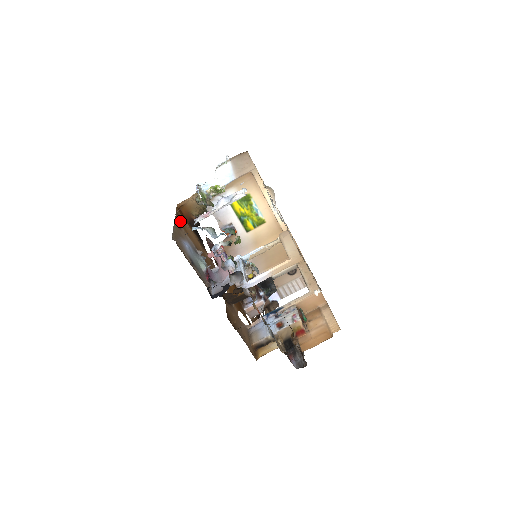
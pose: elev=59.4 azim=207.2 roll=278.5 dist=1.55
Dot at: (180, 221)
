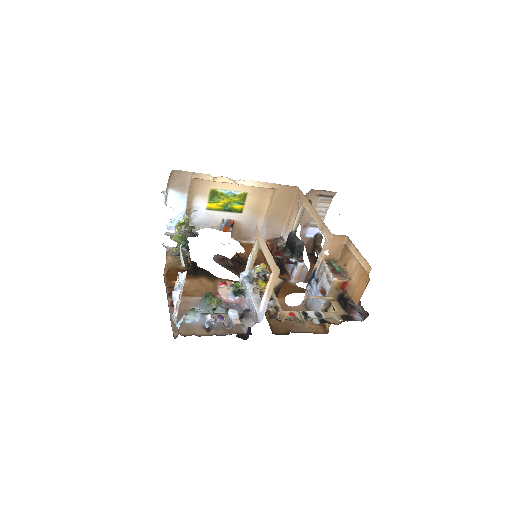
Dot at: occluded
